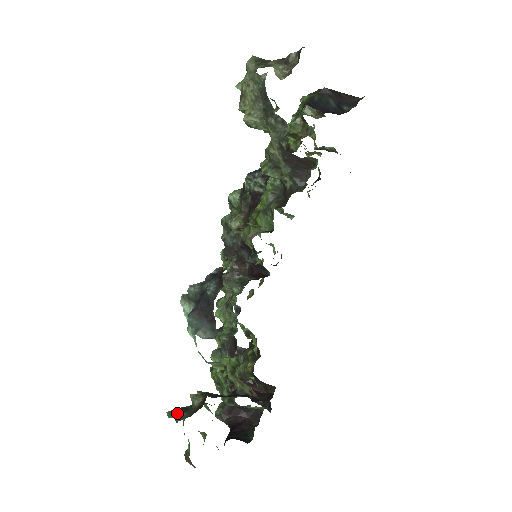
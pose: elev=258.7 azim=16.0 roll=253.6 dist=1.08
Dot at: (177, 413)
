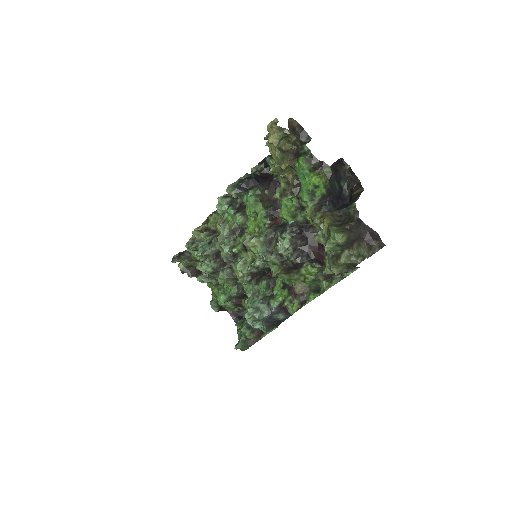
Dot at: (242, 346)
